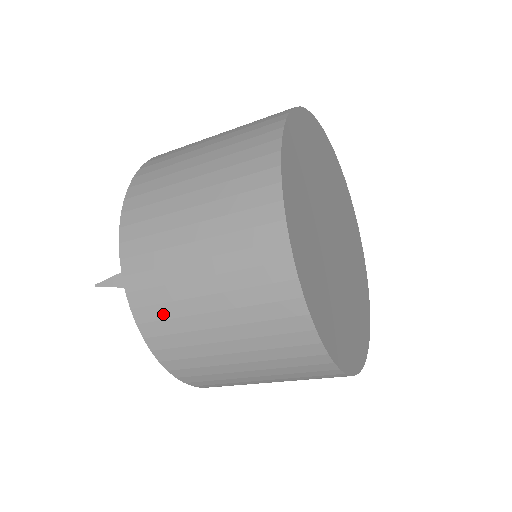
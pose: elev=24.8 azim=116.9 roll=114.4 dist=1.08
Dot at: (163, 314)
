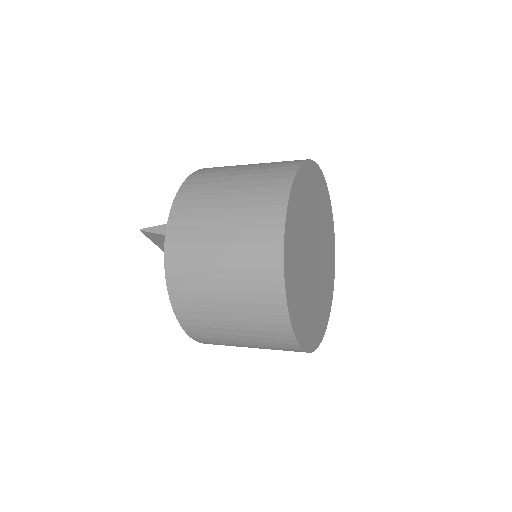
Dot at: (187, 238)
